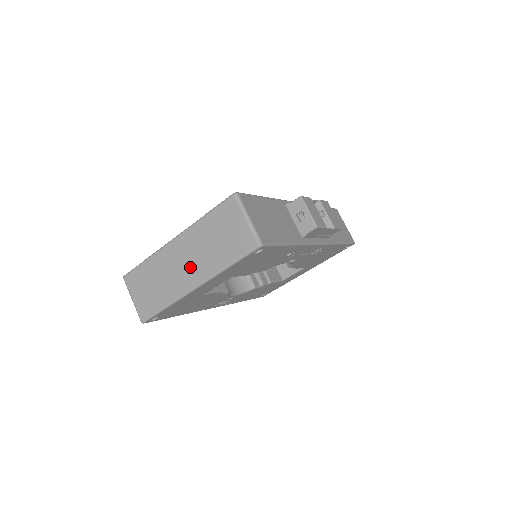
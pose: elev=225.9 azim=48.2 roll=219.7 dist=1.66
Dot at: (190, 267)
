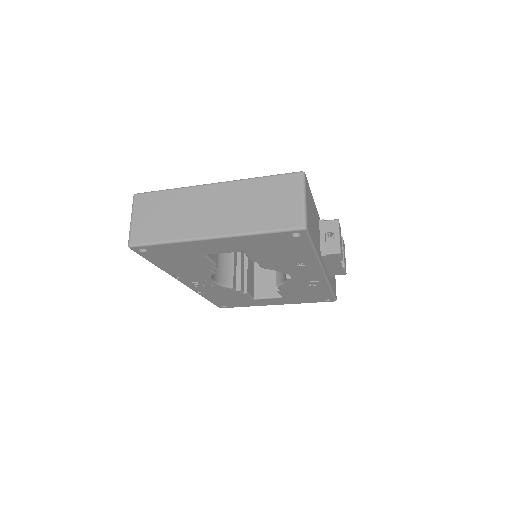
Dot at: (217, 216)
